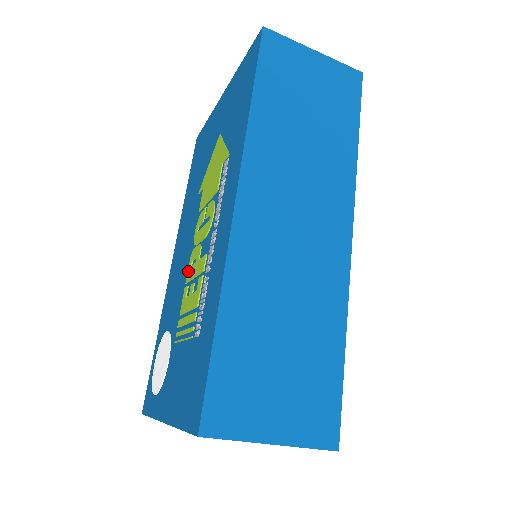
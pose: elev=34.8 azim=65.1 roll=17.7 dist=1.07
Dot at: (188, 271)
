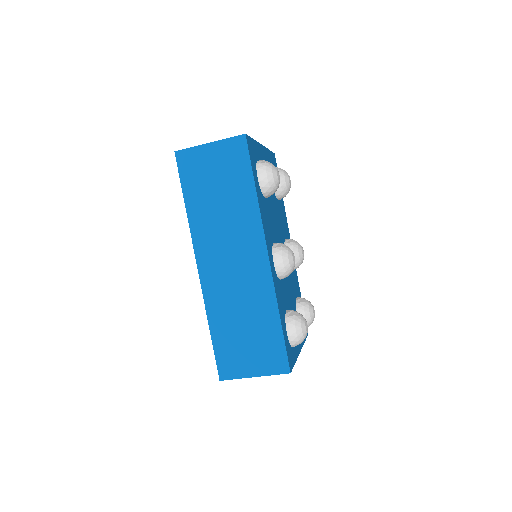
Dot at: occluded
